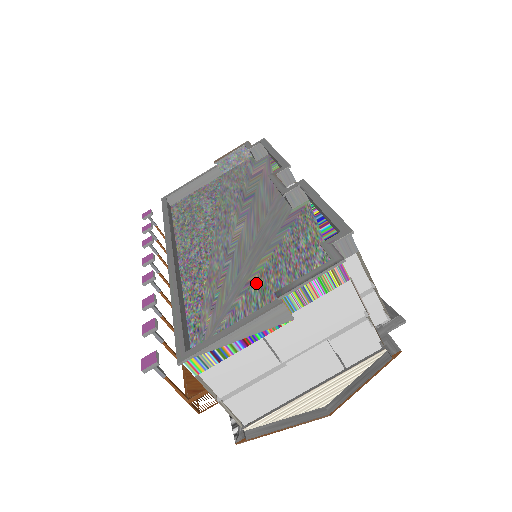
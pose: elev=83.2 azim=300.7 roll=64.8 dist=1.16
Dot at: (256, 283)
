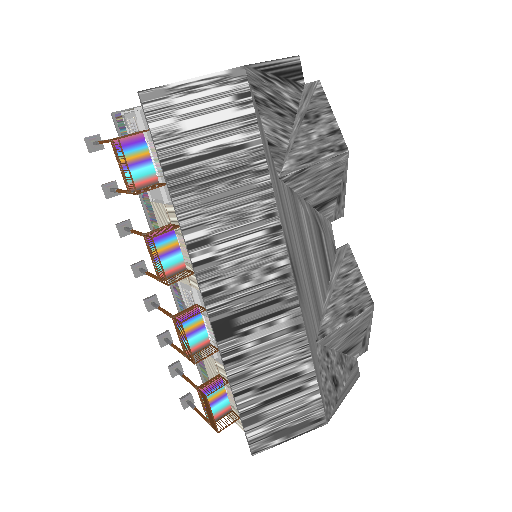
Dot at: occluded
